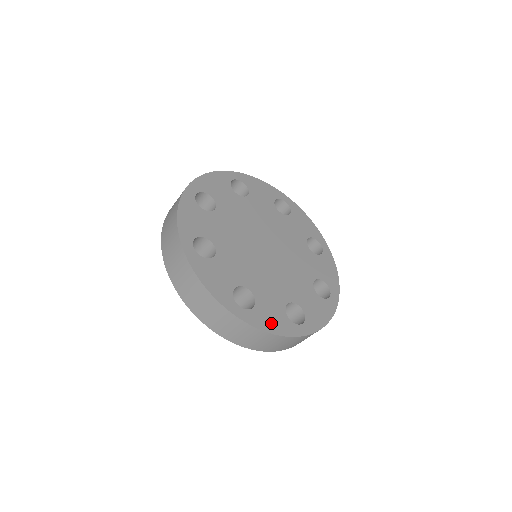
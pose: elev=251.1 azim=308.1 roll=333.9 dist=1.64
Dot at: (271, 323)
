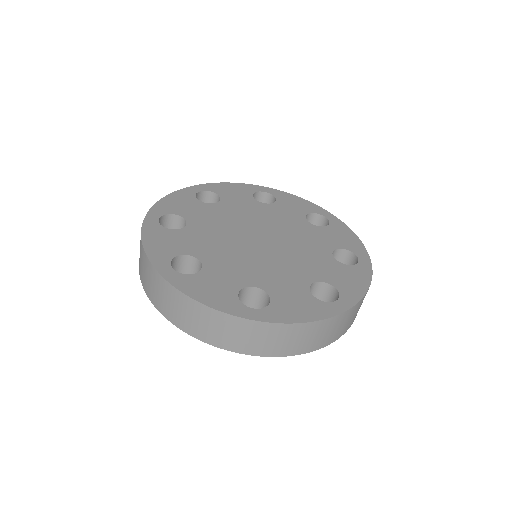
Dot at: (299, 312)
